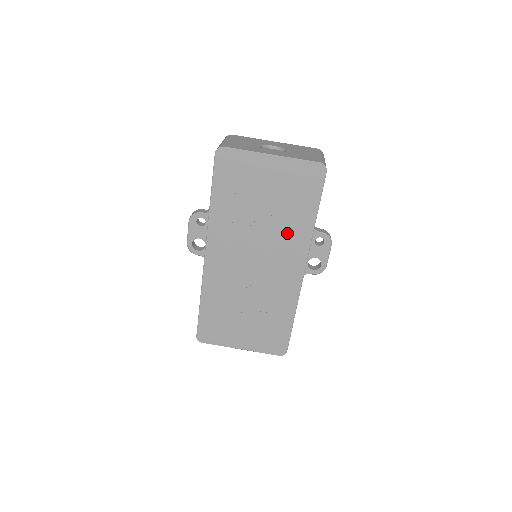
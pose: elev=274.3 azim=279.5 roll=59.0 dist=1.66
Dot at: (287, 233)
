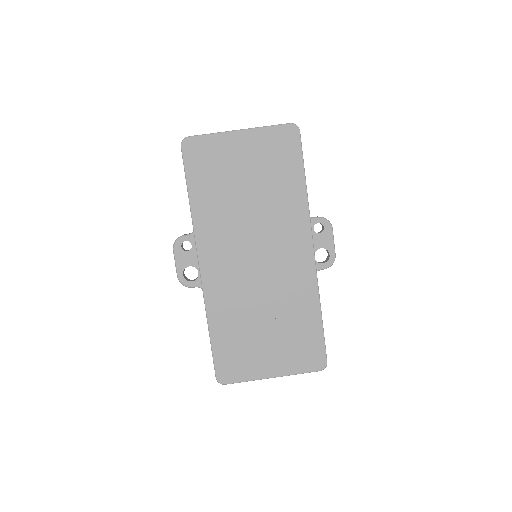
Dot at: (281, 211)
